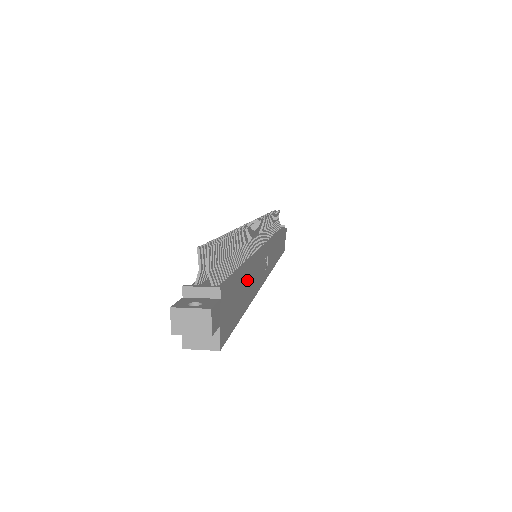
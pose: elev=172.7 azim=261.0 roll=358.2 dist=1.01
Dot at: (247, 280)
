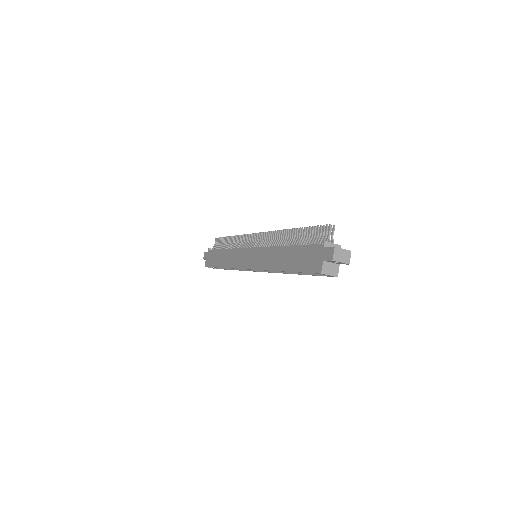
Dot at: occluded
